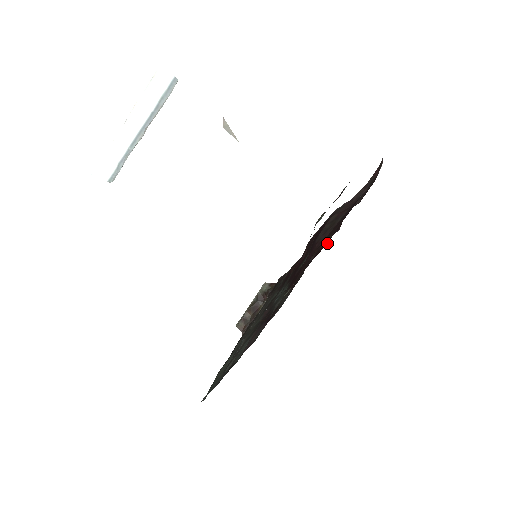
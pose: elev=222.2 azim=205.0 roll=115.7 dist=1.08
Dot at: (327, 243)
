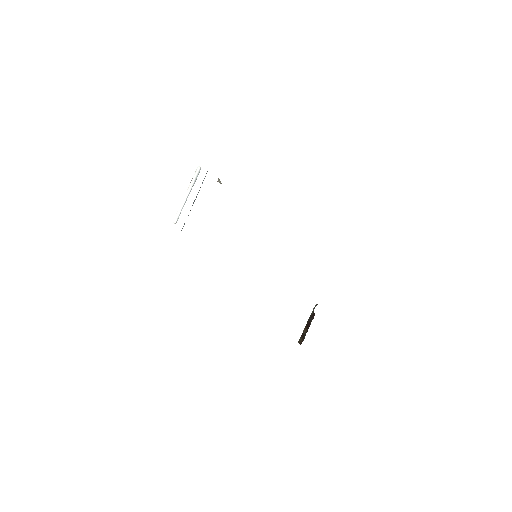
Dot at: occluded
